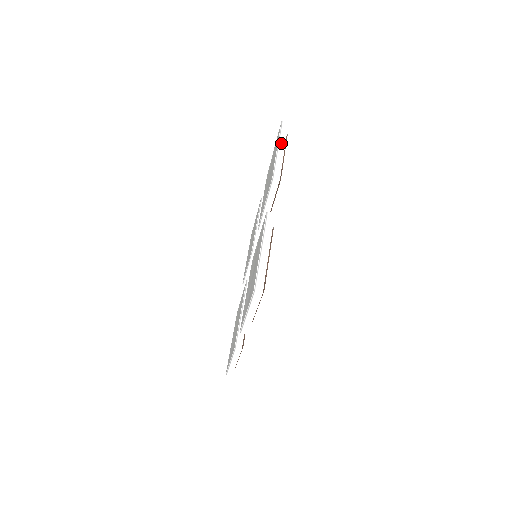
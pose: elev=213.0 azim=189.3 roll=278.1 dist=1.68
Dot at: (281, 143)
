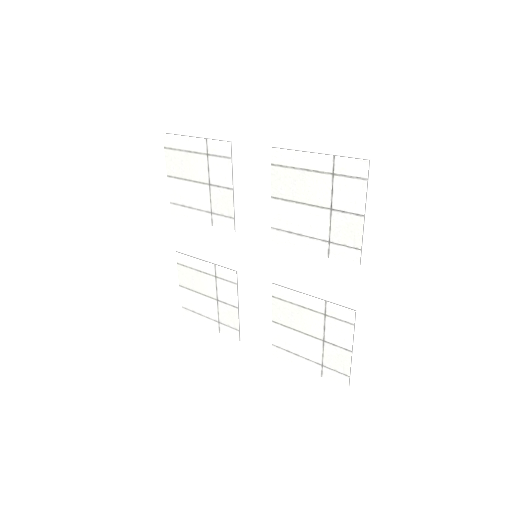
Dot at: (367, 205)
